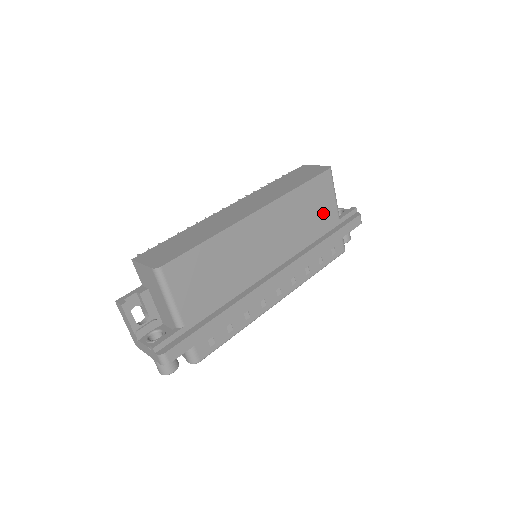
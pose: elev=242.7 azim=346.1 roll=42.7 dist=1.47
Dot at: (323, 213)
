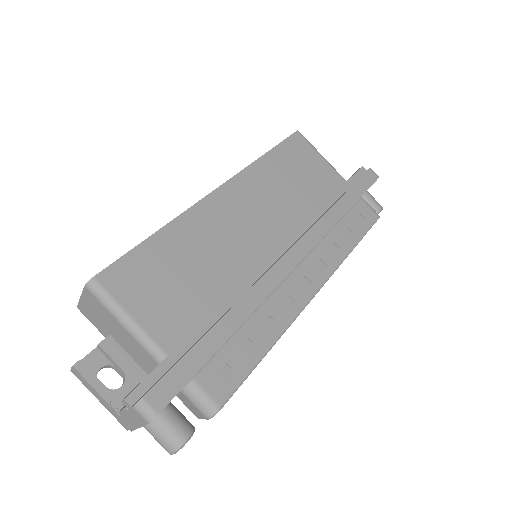
Dot at: (318, 178)
